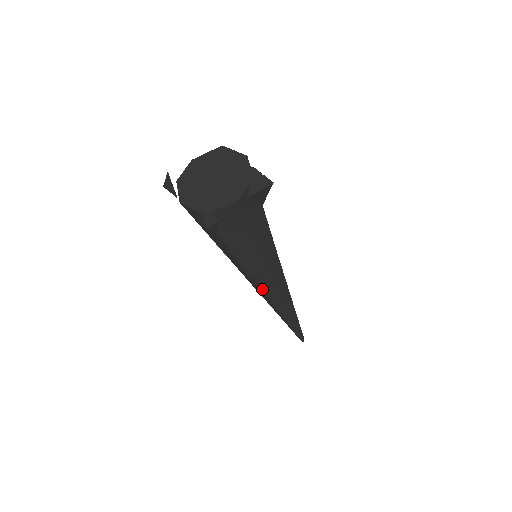
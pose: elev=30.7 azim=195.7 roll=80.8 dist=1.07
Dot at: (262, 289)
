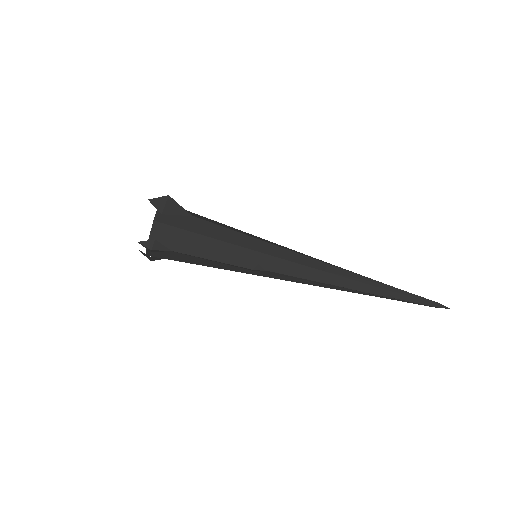
Dot at: (286, 274)
